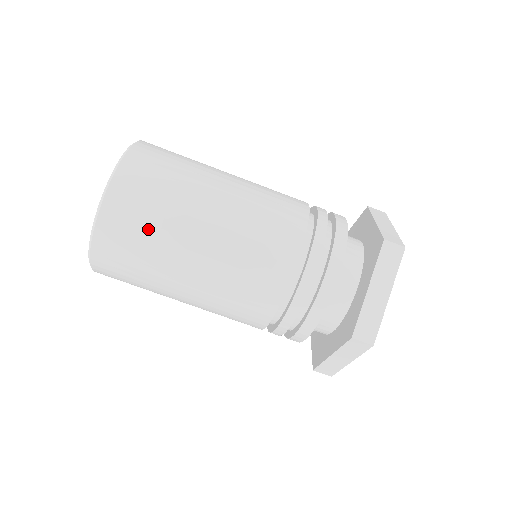
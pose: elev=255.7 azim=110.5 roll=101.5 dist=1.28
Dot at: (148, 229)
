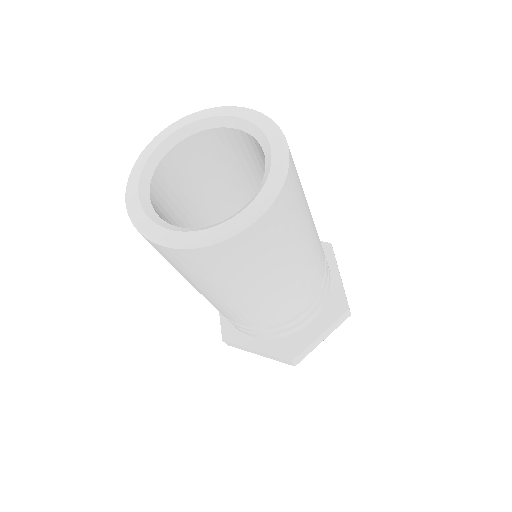
Dot at: (176, 267)
